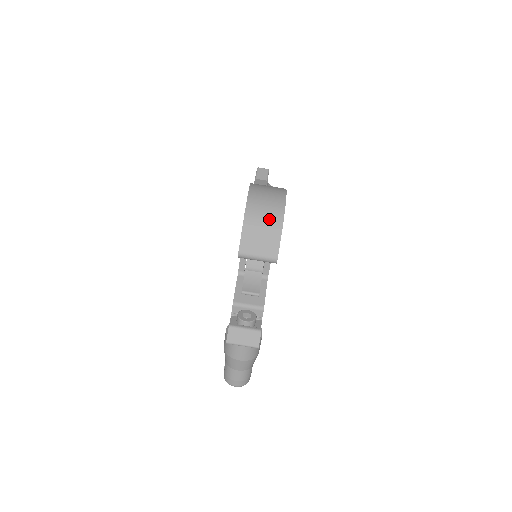
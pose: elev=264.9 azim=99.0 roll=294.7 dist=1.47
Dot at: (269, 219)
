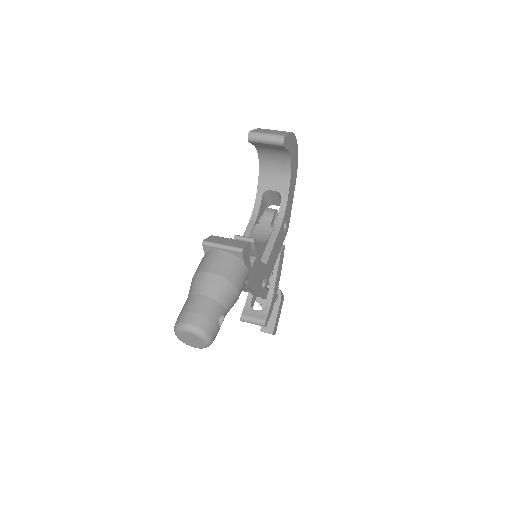
Dot at: occluded
